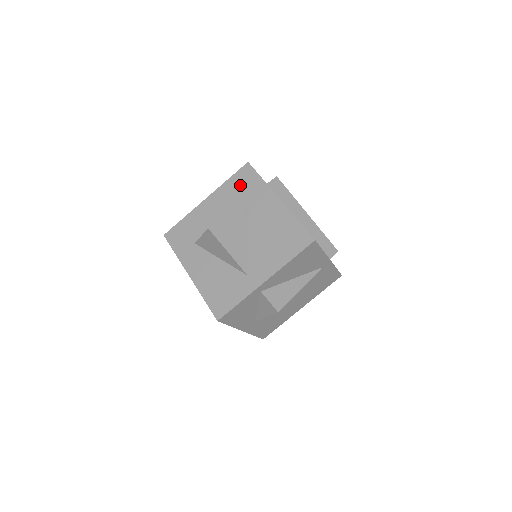
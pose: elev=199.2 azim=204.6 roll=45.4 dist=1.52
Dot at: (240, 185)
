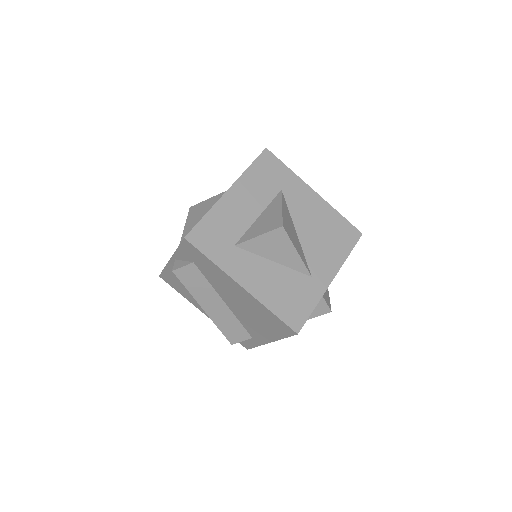
Dot at: (267, 174)
